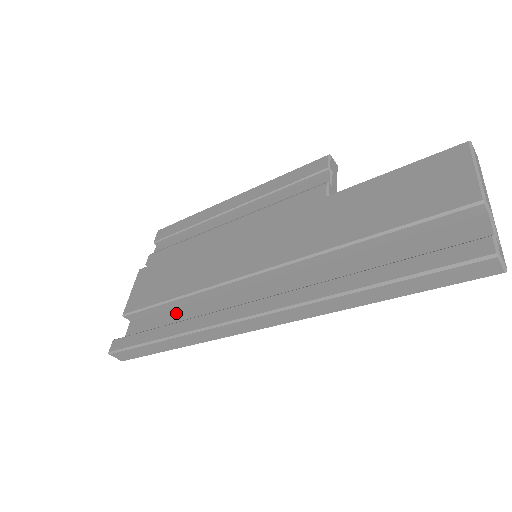
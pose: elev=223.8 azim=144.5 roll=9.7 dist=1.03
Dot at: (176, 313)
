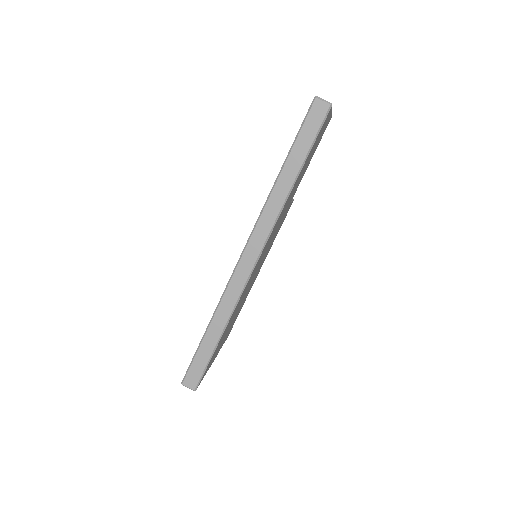
Dot at: occluded
